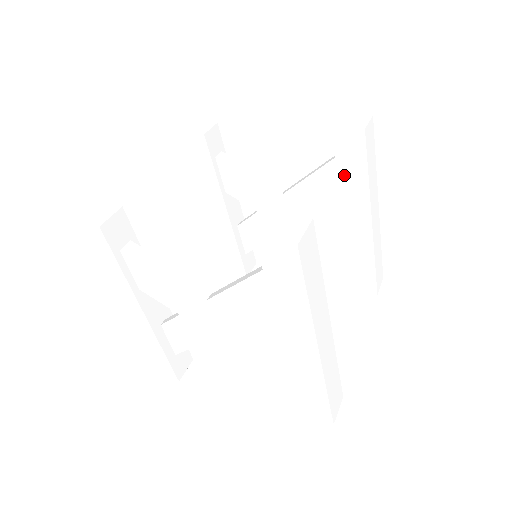
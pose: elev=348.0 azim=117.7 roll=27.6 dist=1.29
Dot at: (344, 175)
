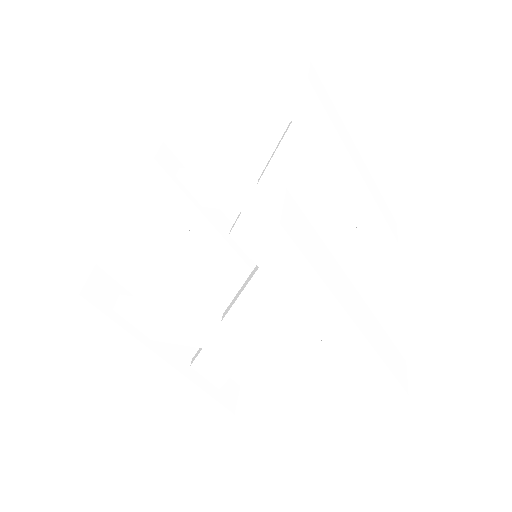
Dot at: (308, 135)
